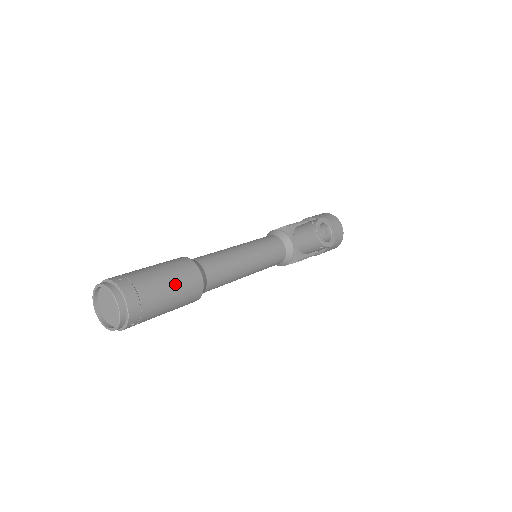
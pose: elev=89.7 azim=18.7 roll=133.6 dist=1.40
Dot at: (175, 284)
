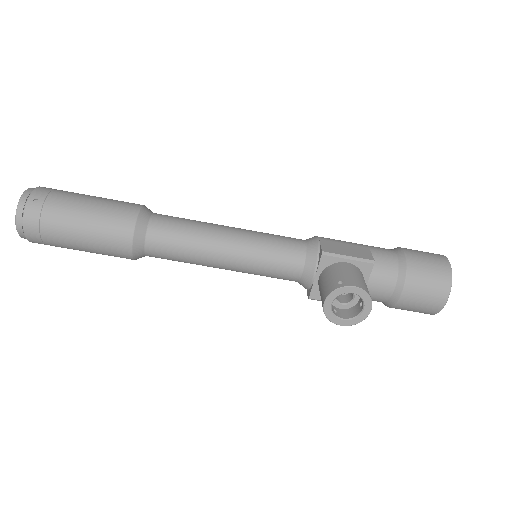
Dot at: (90, 238)
